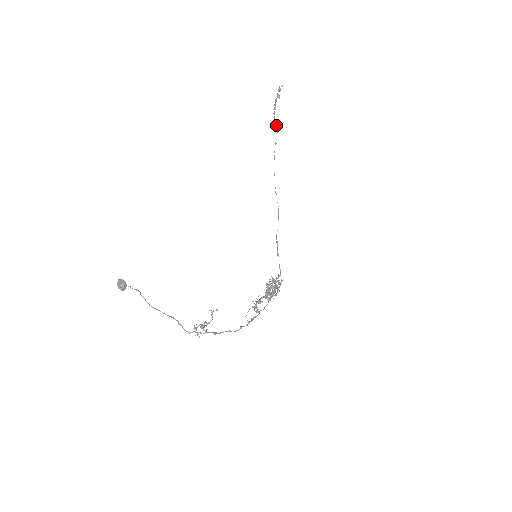
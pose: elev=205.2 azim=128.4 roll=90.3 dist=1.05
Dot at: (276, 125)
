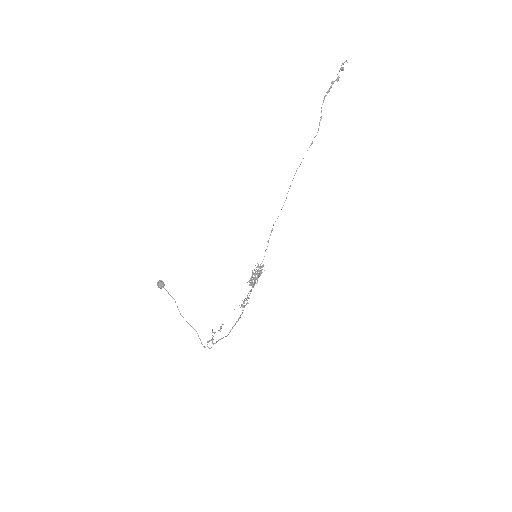
Dot at: (321, 117)
